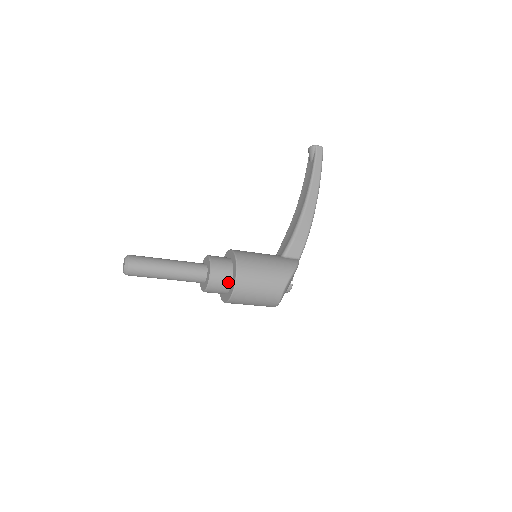
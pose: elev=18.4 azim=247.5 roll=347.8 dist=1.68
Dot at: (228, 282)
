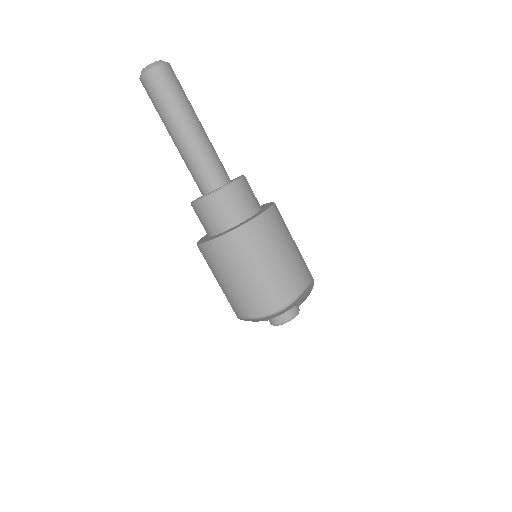
Dot at: (257, 205)
